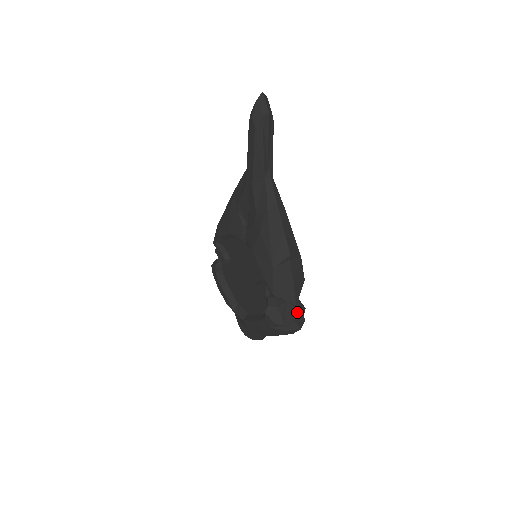
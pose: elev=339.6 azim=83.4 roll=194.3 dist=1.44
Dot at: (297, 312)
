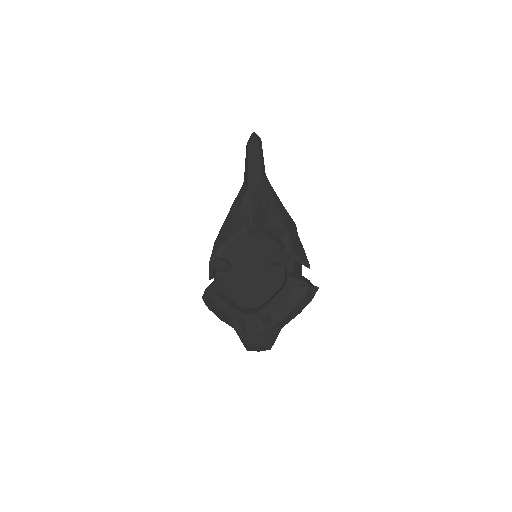
Dot at: (309, 282)
